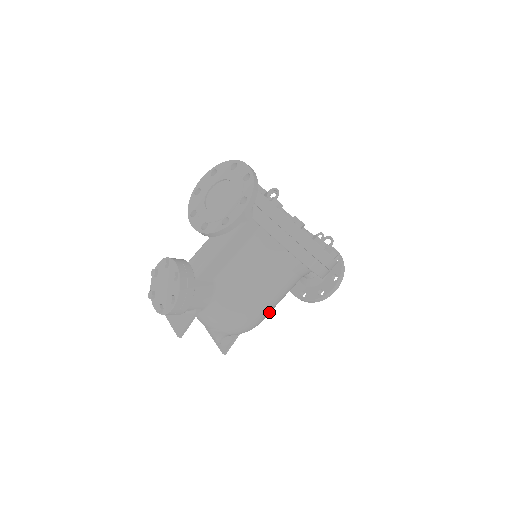
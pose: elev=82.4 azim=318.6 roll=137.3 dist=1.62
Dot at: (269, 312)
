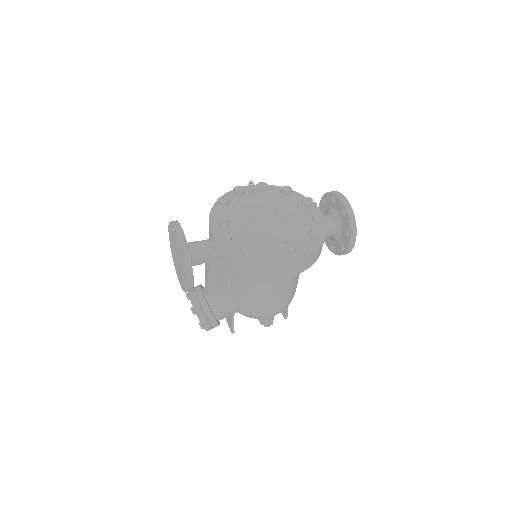
Dot at: (290, 295)
